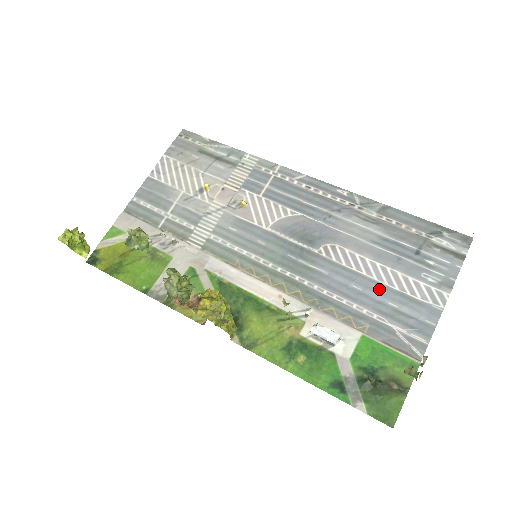
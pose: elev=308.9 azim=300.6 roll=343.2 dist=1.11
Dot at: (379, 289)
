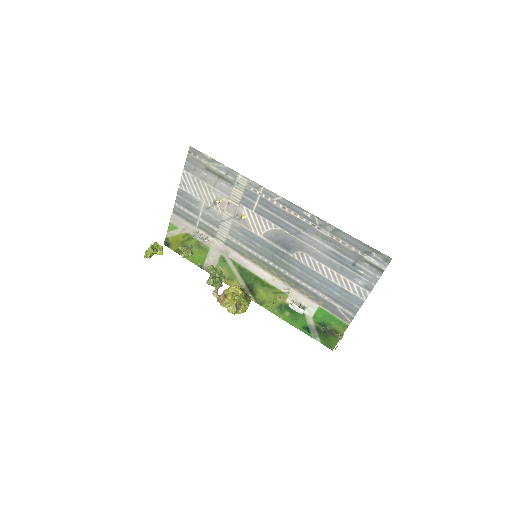
Dot at: (329, 284)
